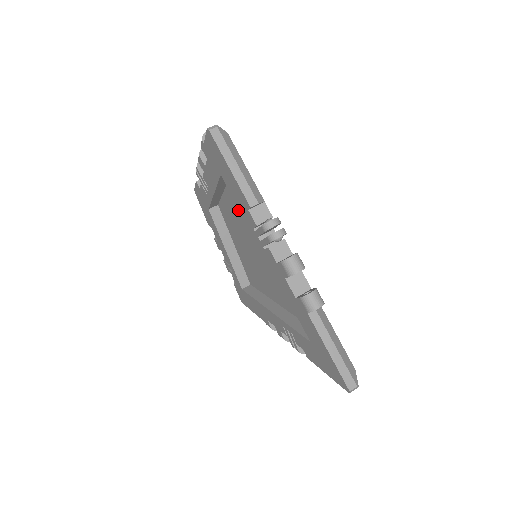
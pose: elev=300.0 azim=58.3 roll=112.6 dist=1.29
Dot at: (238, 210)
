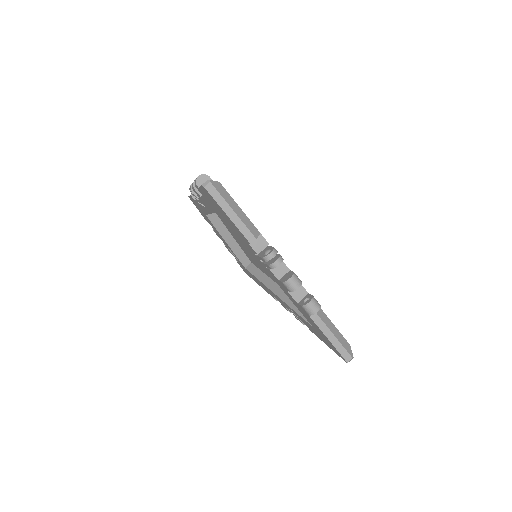
Dot at: occluded
